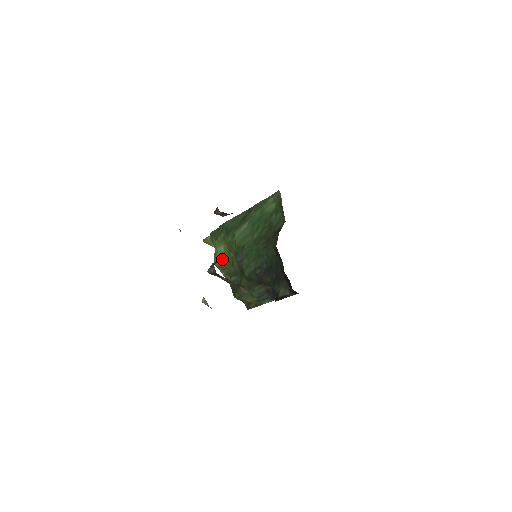
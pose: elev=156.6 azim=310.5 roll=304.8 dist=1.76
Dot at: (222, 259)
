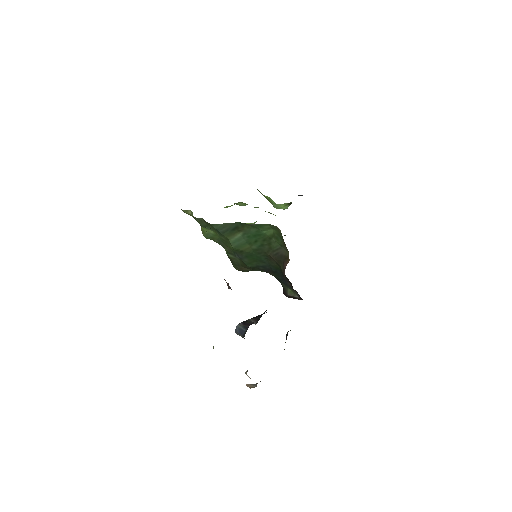
Dot at: (213, 237)
